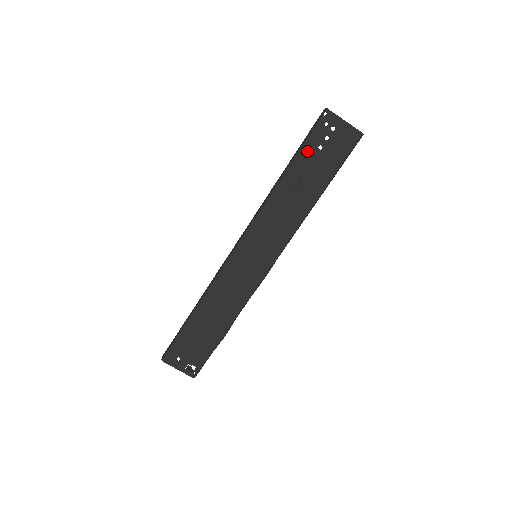
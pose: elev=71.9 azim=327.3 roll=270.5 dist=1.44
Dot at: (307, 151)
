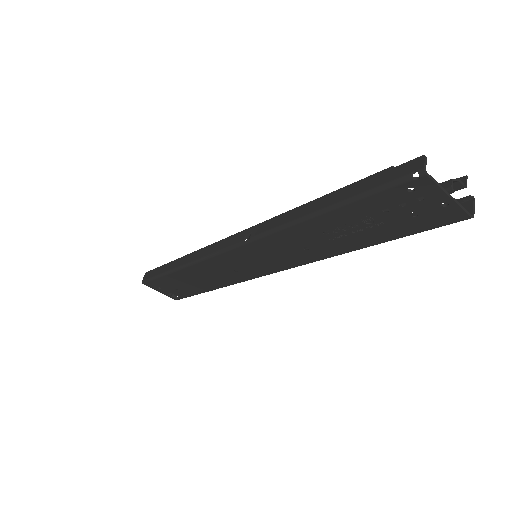
Dot at: (361, 207)
